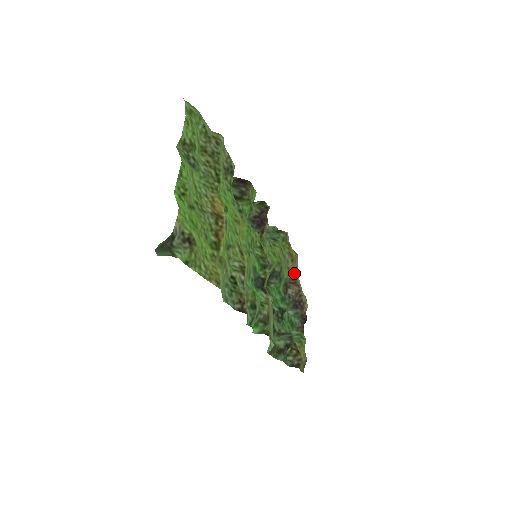
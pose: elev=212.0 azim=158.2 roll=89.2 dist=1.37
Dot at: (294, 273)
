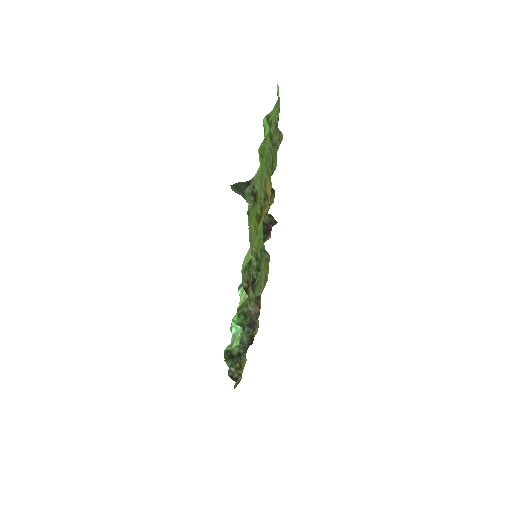
Dot at: occluded
